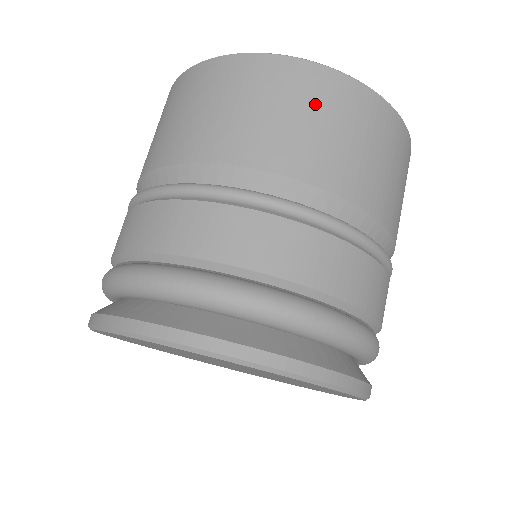
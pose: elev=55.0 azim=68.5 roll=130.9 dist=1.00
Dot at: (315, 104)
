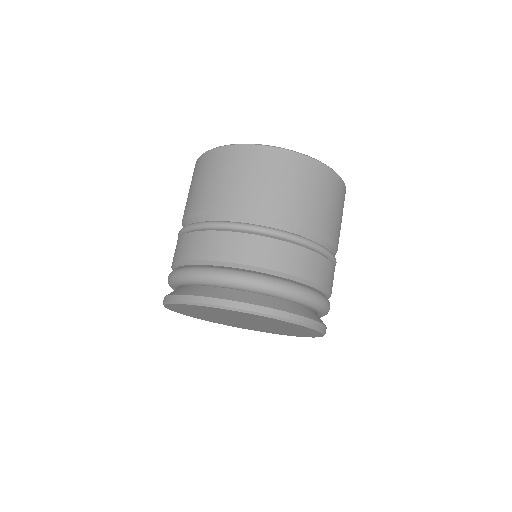
Dot at: (263, 169)
